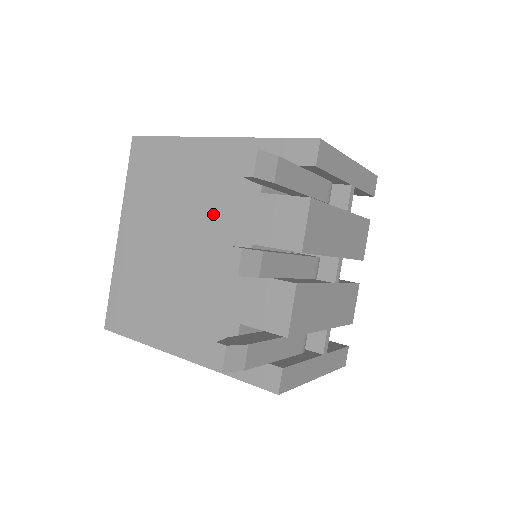
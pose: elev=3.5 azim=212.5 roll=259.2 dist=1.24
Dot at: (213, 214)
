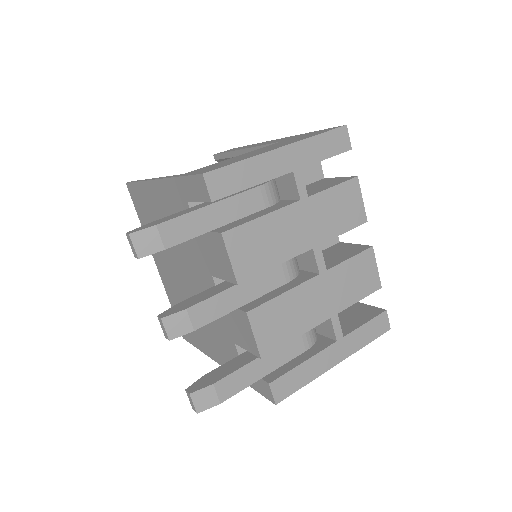
Dot at: (184, 249)
